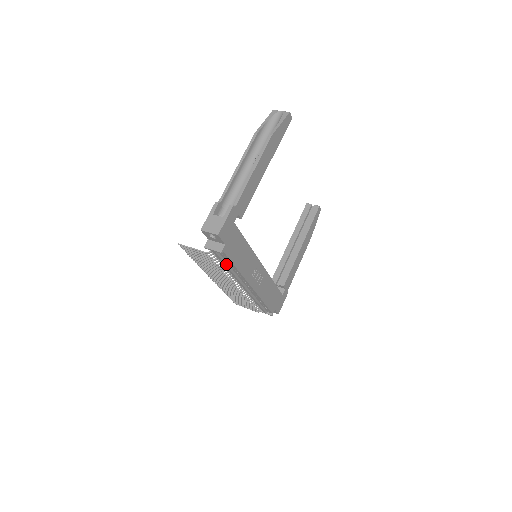
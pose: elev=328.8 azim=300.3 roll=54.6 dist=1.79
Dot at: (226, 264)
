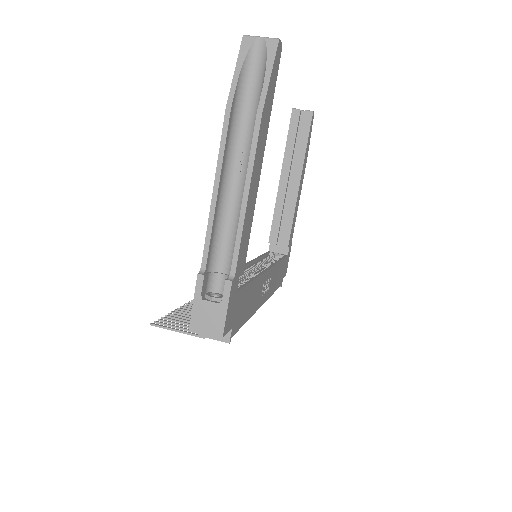
Dot at: occluded
